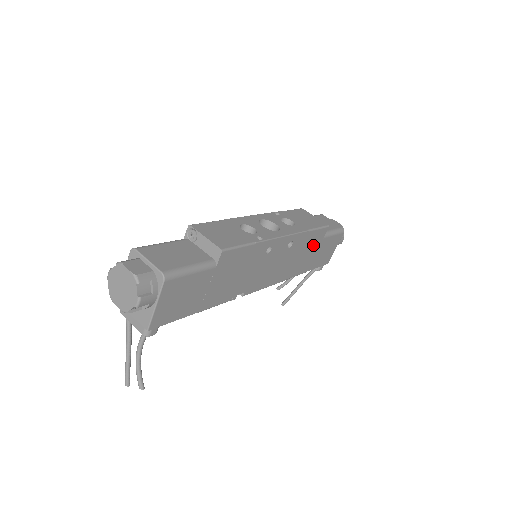
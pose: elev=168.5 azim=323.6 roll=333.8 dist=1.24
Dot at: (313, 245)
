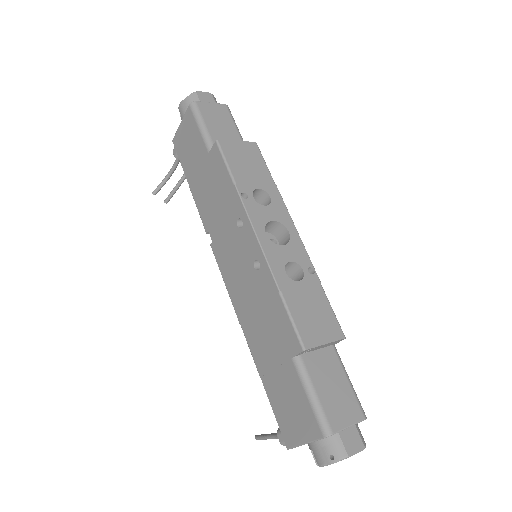
Dot at: occluded
